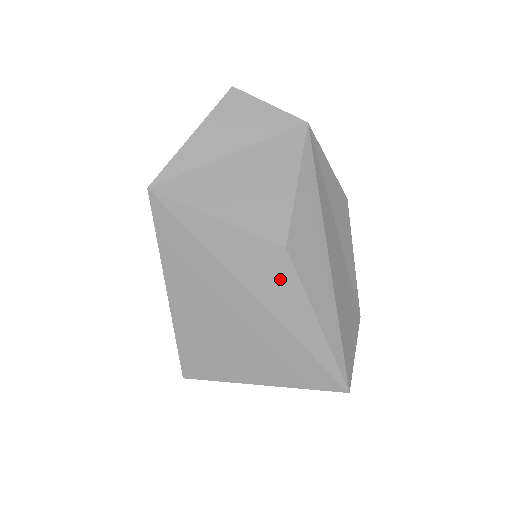
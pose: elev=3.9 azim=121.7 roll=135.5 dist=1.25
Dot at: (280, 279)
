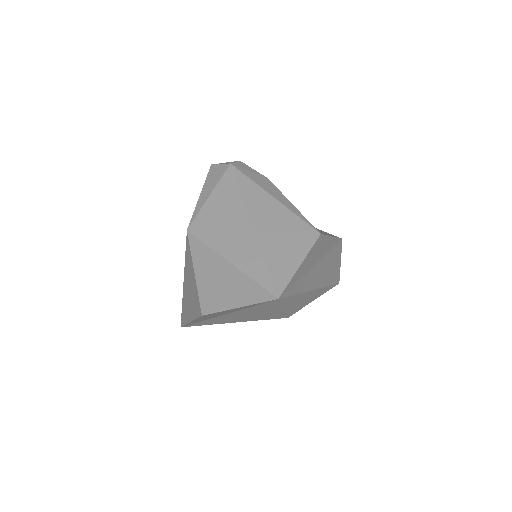
Dot at: occluded
